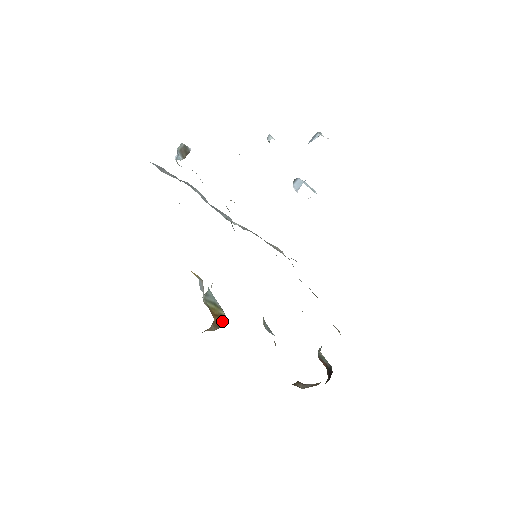
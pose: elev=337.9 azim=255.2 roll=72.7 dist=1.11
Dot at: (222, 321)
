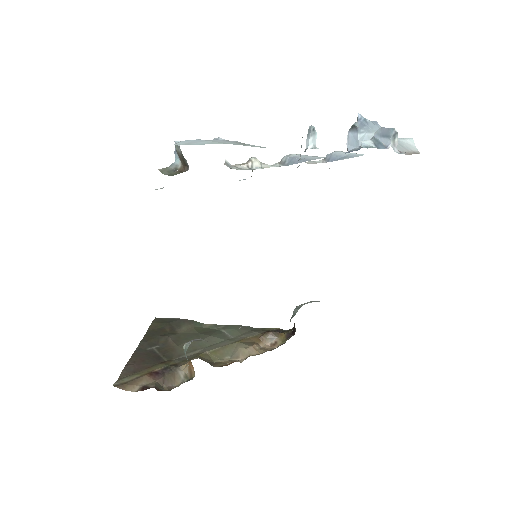
Dot at: (193, 372)
